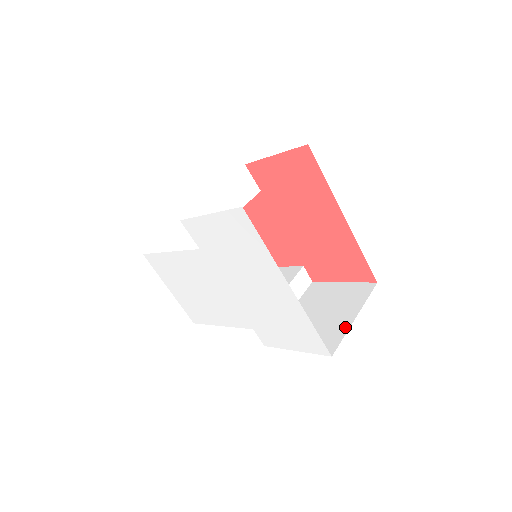
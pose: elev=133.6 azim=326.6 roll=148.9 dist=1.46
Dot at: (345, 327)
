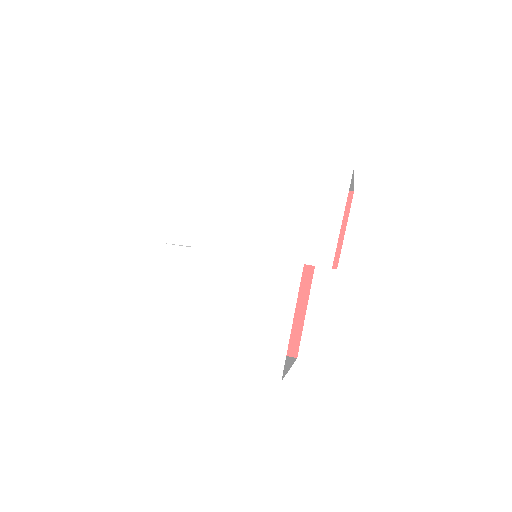
Dot at: occluded
